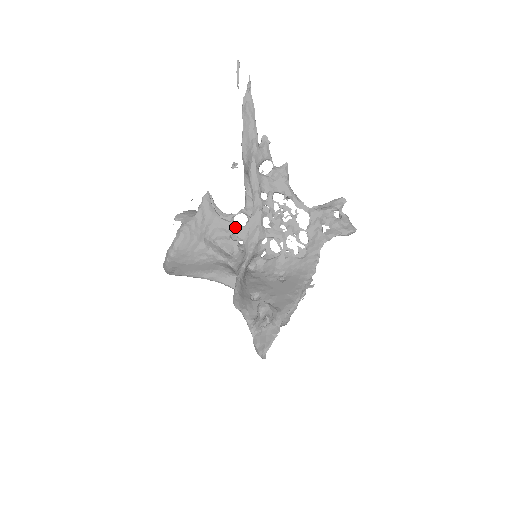
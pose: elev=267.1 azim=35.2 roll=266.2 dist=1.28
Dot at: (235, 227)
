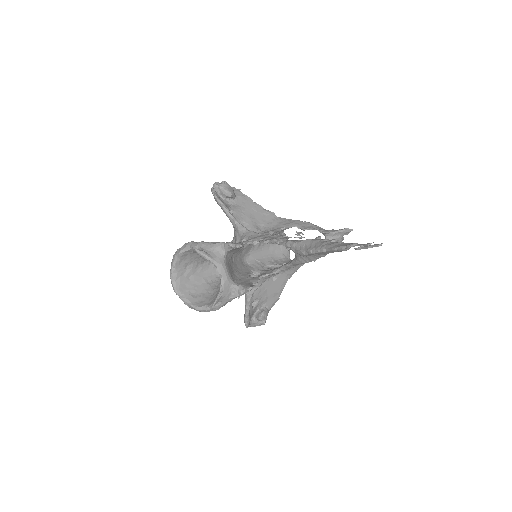
Dot at: (260, 279)
